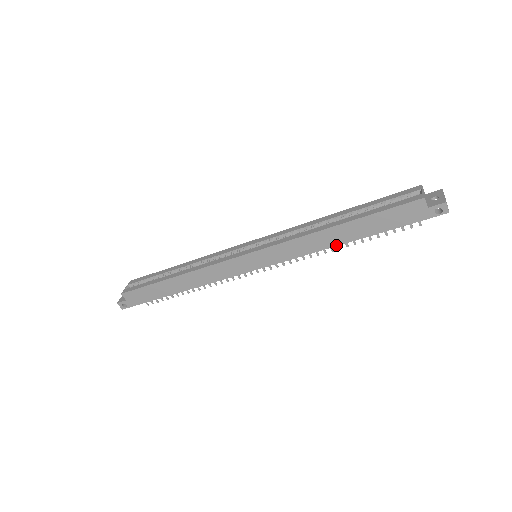
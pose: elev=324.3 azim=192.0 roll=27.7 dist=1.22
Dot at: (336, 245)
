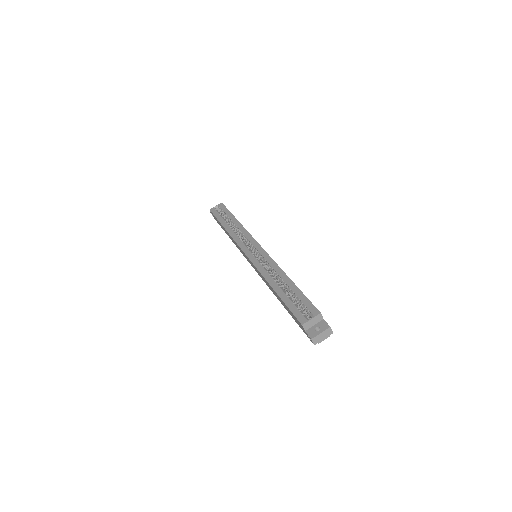
Dot at: (276, 296)
